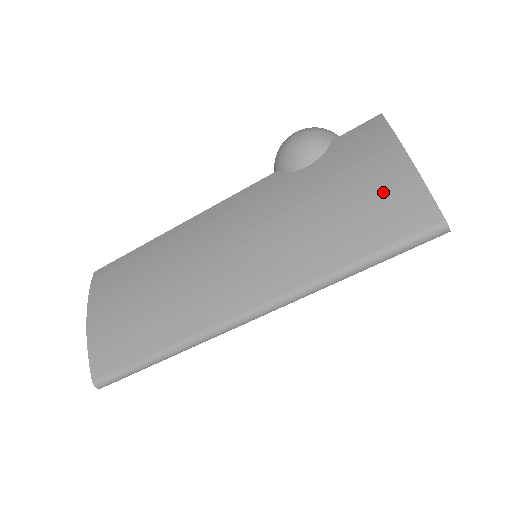
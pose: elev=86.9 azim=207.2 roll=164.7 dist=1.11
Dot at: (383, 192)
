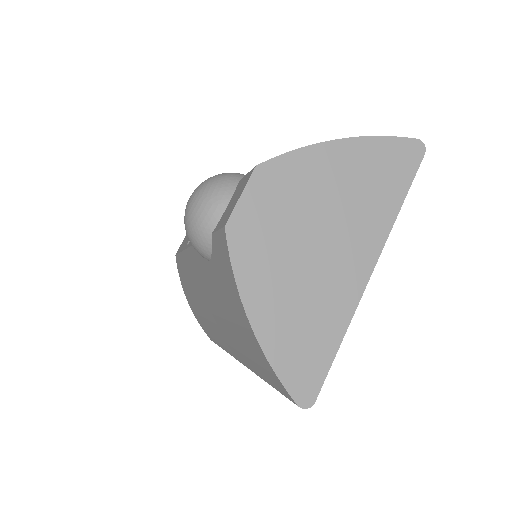
Dot at: (251, 347)
